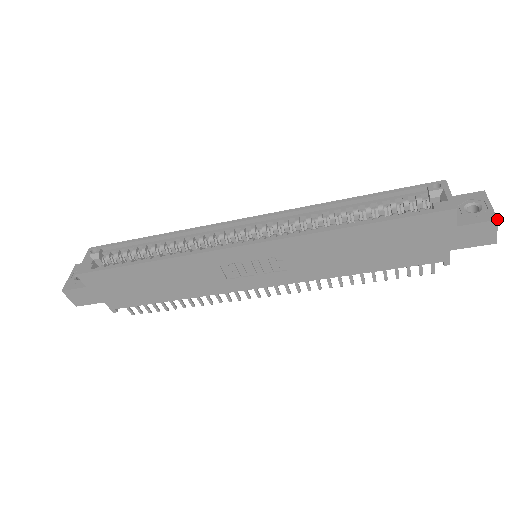
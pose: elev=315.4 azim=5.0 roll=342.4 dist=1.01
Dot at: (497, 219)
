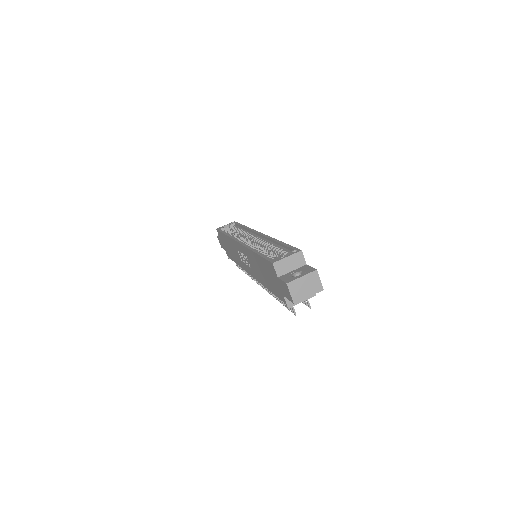
Dot at: (287, 283)
